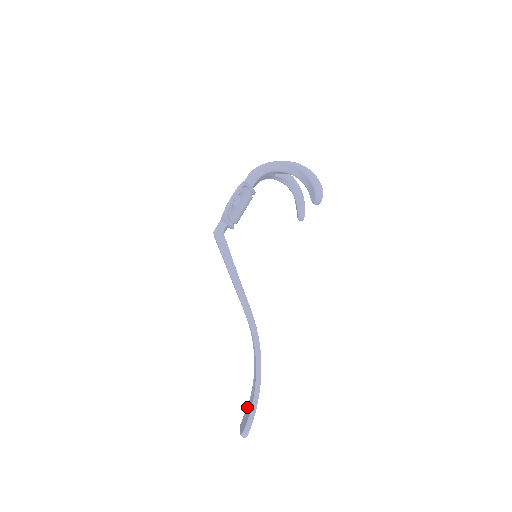
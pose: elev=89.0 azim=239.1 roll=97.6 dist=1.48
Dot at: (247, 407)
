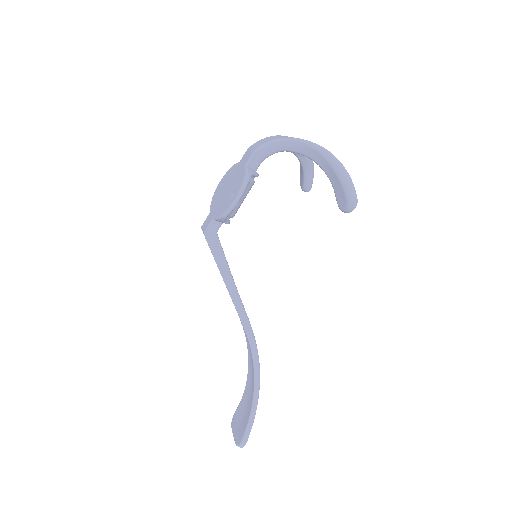
Dot at: (239, 407)
